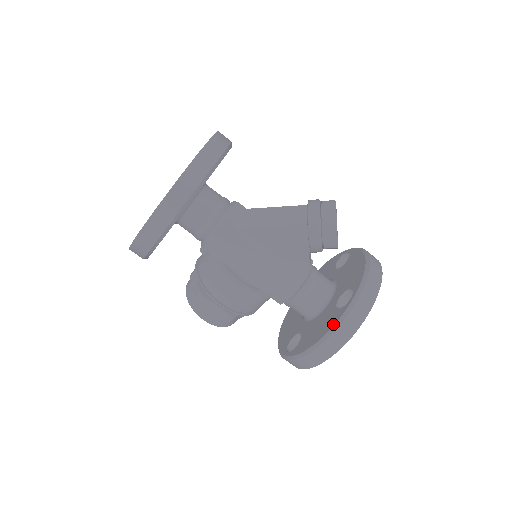
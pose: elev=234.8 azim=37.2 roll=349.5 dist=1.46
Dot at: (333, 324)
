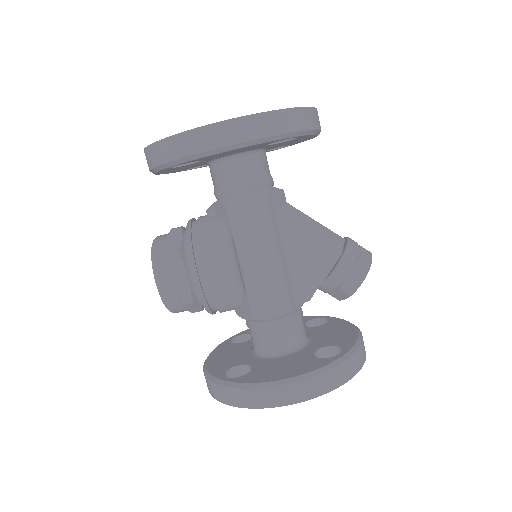
Dot at: (313, 369)
